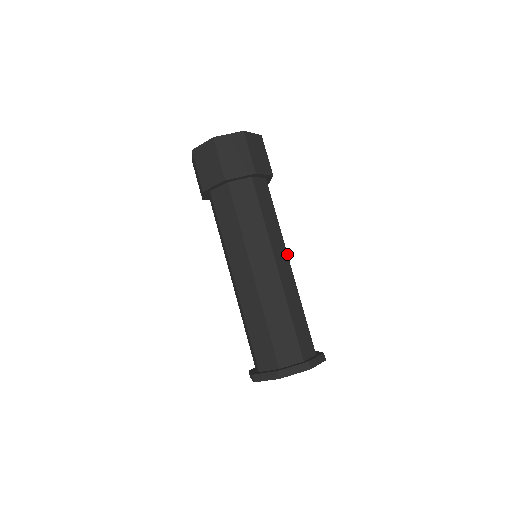
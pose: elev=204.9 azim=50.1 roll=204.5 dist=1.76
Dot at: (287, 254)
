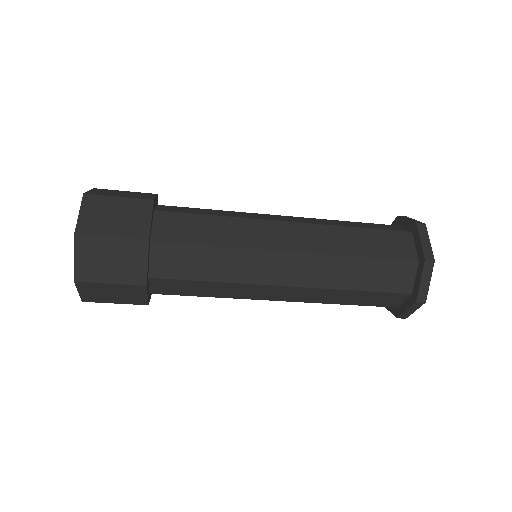
Dot at: (274, 251)
